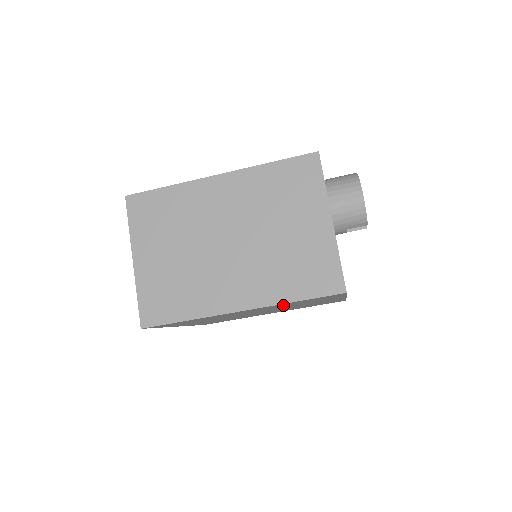
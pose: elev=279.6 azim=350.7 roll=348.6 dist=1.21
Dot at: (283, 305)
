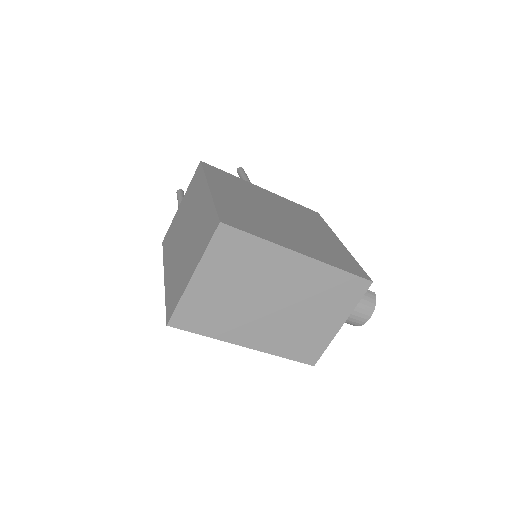
Dot at: occluded
